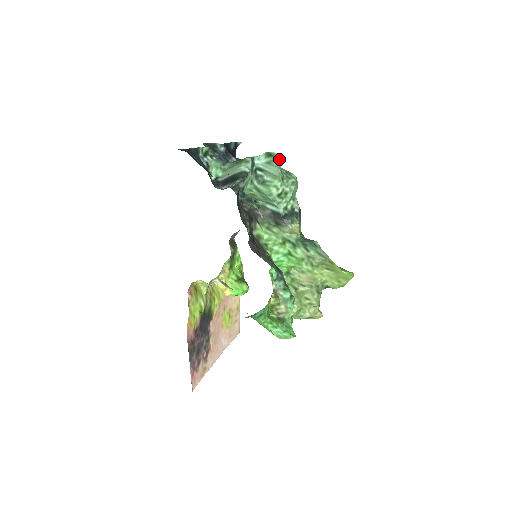
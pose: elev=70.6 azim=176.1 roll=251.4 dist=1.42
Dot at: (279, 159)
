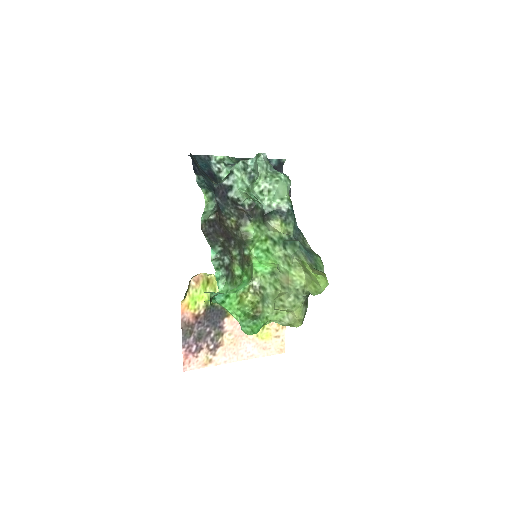
Dot at: (263, 159)
